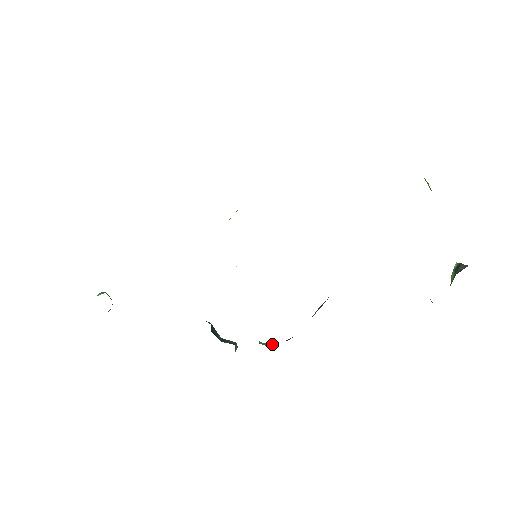
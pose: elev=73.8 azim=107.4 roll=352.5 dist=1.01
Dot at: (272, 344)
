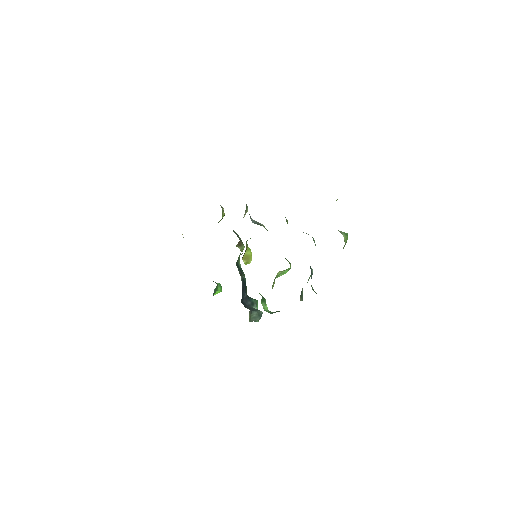
Dot at: (275, 312)
